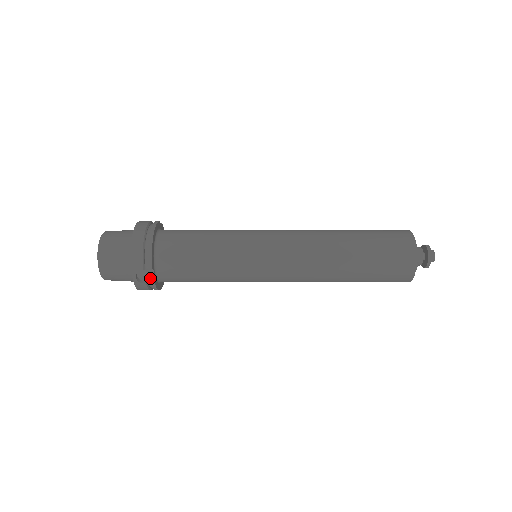
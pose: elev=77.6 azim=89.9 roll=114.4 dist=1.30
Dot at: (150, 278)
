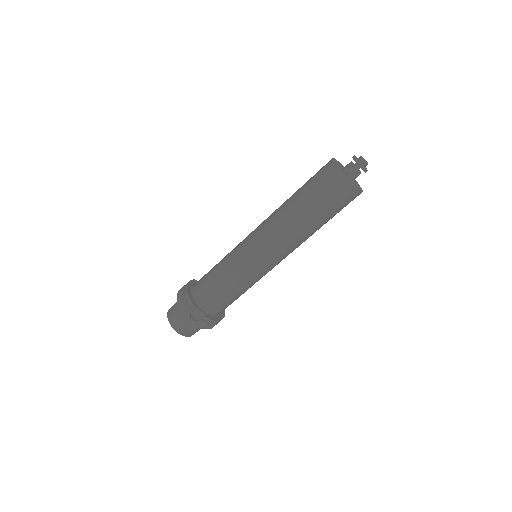
Dot at: (201, 315)
